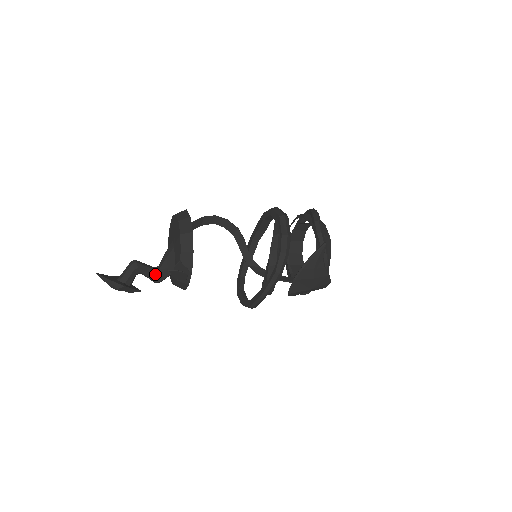
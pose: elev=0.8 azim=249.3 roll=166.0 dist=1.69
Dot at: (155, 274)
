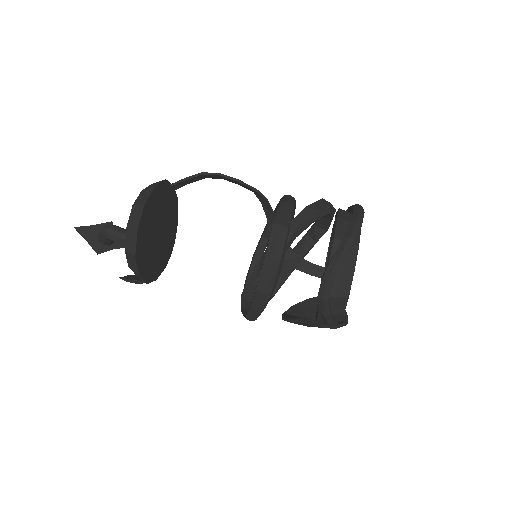
Dot at: occluded
